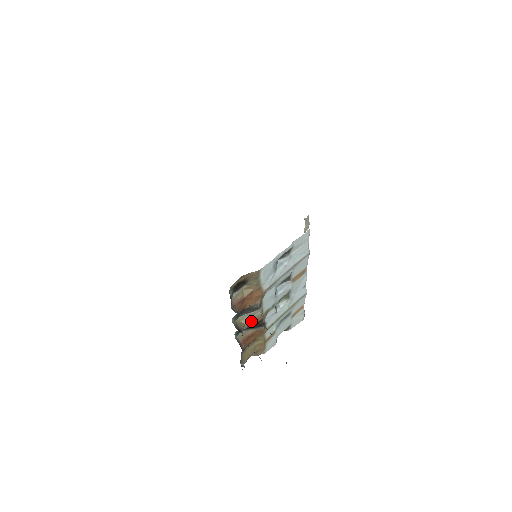
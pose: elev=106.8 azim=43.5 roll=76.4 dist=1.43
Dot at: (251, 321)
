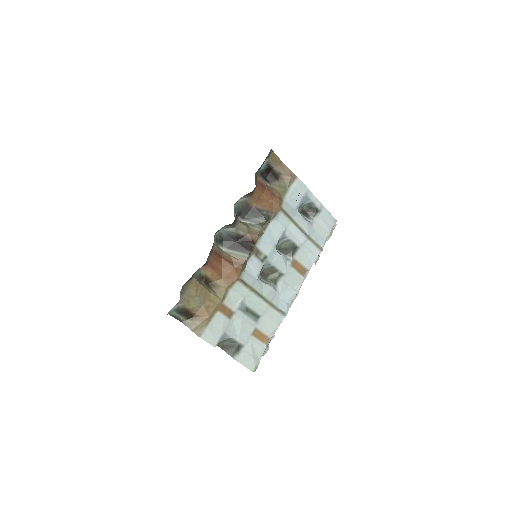
Dot at: (247, 228)
